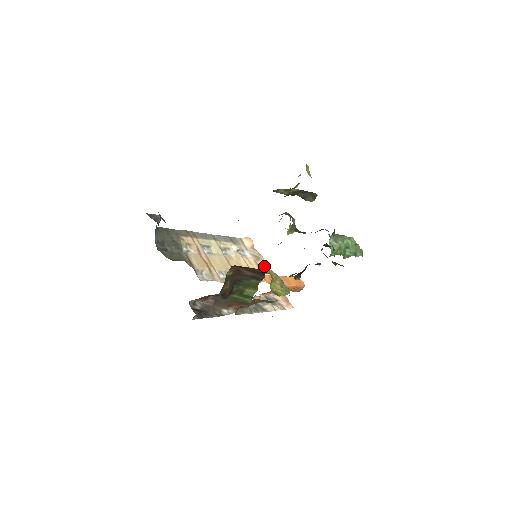
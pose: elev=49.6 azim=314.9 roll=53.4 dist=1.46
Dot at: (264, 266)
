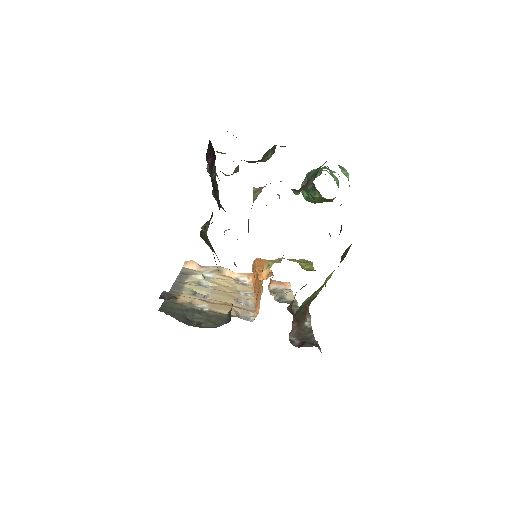
Dot at: (231, 272)
